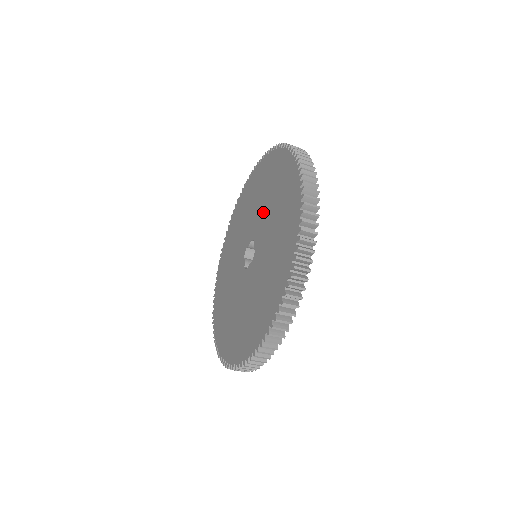
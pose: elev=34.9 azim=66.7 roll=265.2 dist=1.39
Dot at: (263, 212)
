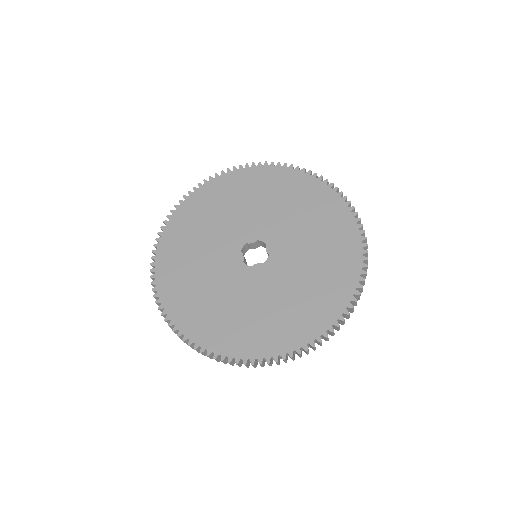
Dot at: (284, 223)
